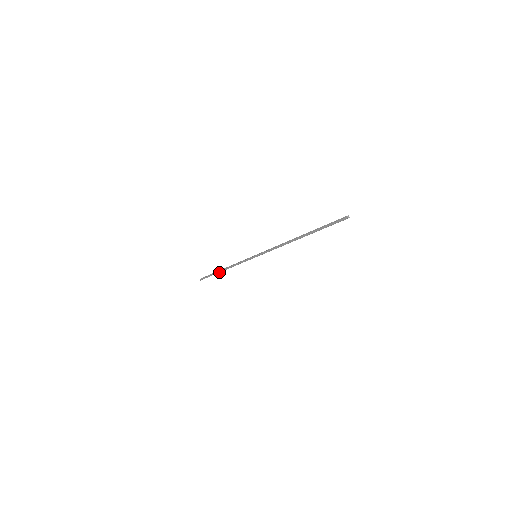
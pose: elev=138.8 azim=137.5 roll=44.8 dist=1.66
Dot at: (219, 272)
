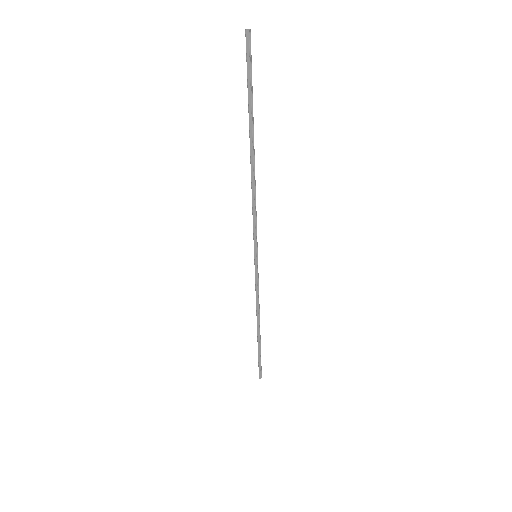
Dot at: (259, 338)
